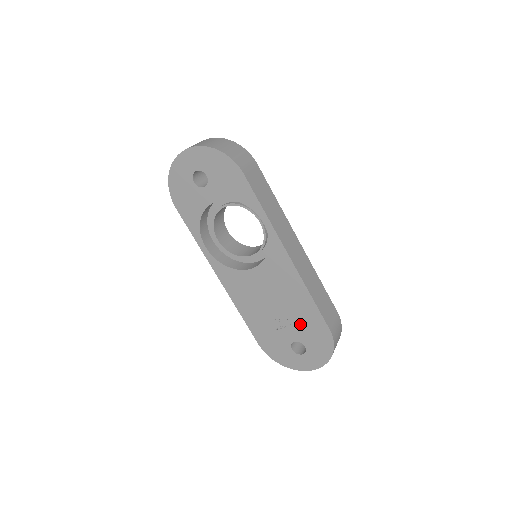
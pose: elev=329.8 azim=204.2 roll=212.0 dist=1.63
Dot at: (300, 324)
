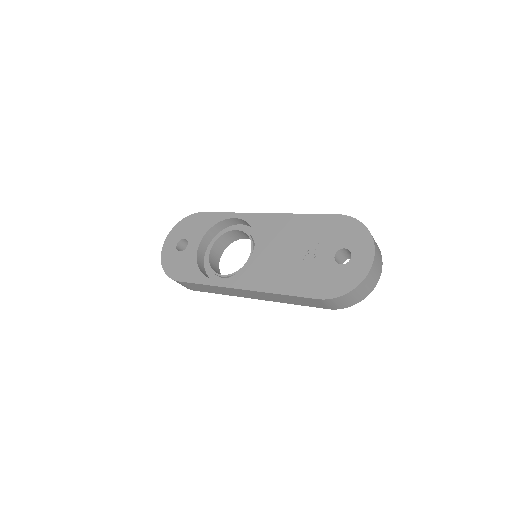
Dot at: (320, 239)
